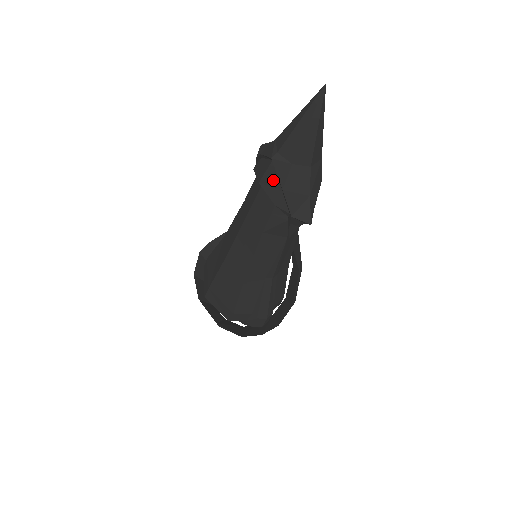
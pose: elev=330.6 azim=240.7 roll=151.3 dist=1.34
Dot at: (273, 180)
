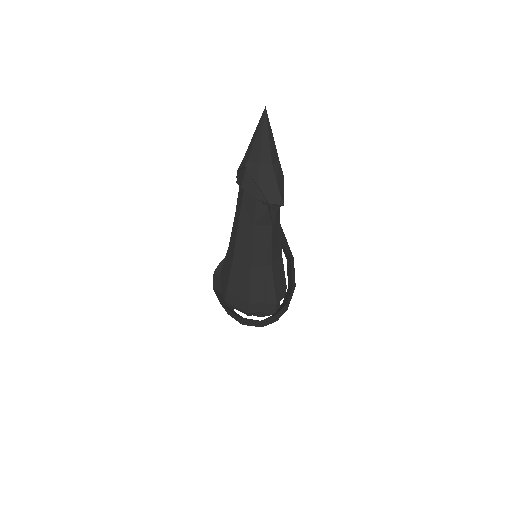
Dot at: (250, 181)
